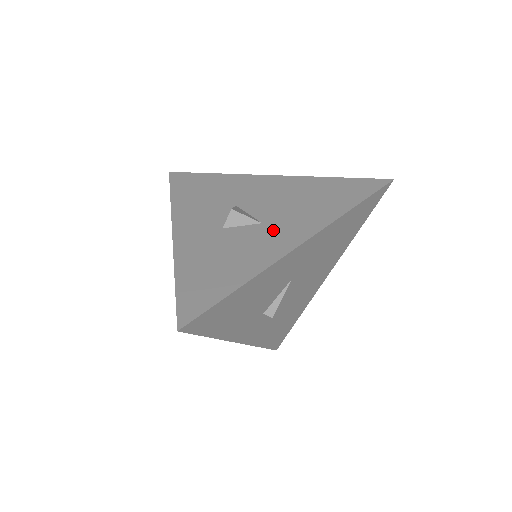
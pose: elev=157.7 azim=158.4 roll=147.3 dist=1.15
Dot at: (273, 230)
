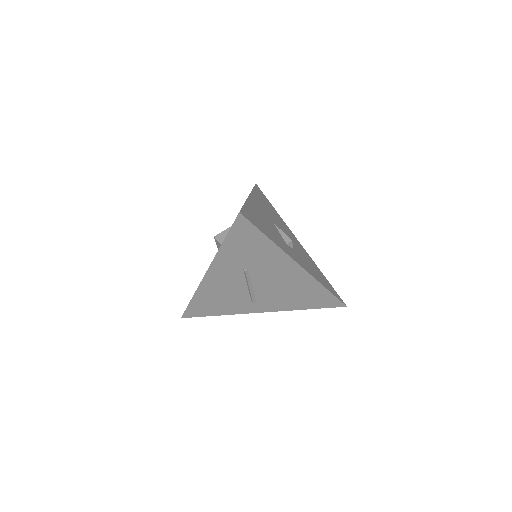
Dot at: occluded
